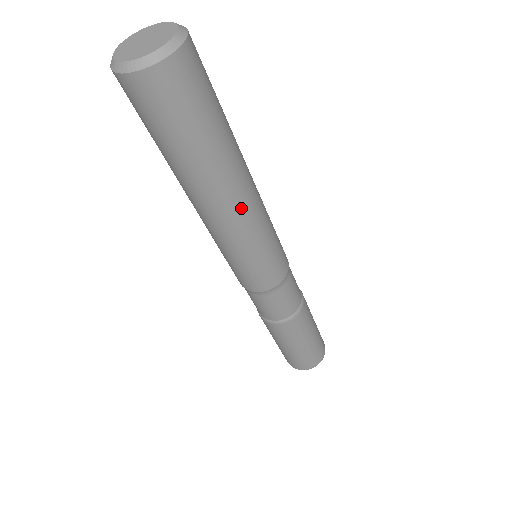
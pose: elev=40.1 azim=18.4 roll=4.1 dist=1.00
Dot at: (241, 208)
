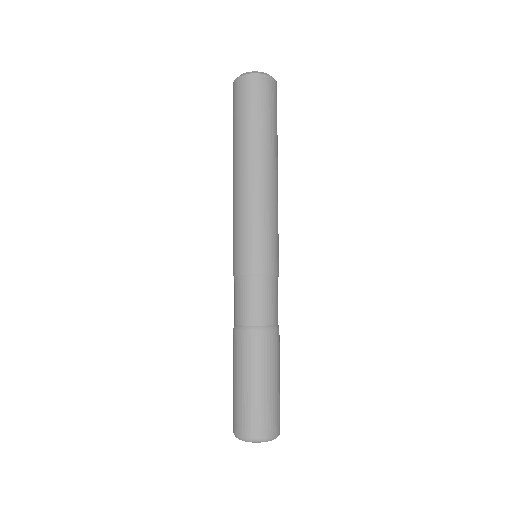
Dot at: (275, 183)
